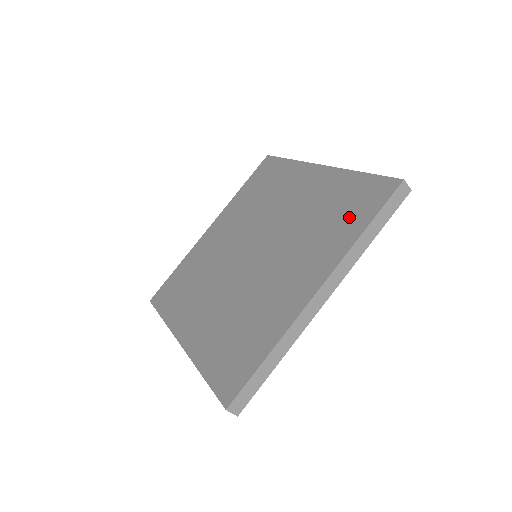
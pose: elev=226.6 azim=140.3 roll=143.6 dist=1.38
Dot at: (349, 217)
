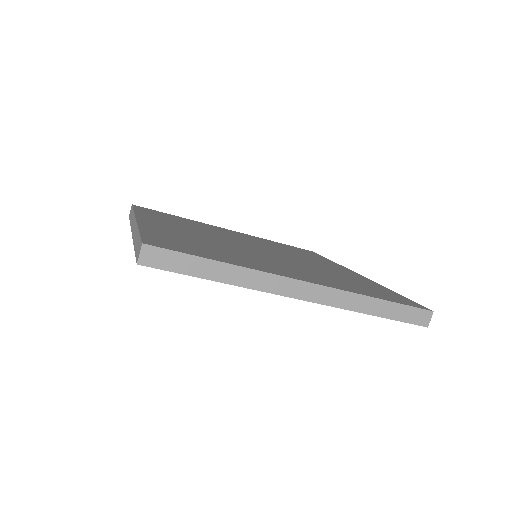
Dot at: (368, 290)
